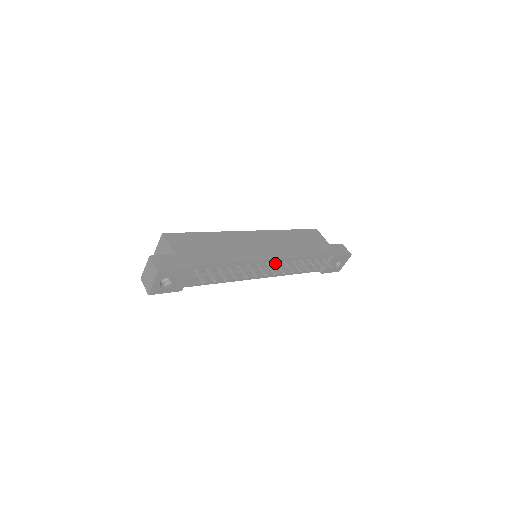
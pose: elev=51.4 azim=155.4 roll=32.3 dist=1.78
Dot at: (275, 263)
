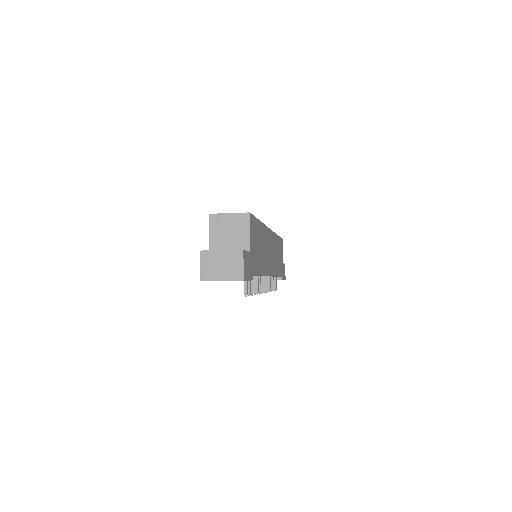
Dot at: (265, 276)
